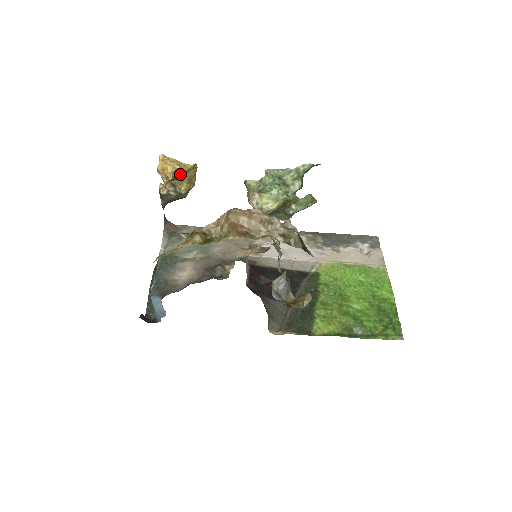
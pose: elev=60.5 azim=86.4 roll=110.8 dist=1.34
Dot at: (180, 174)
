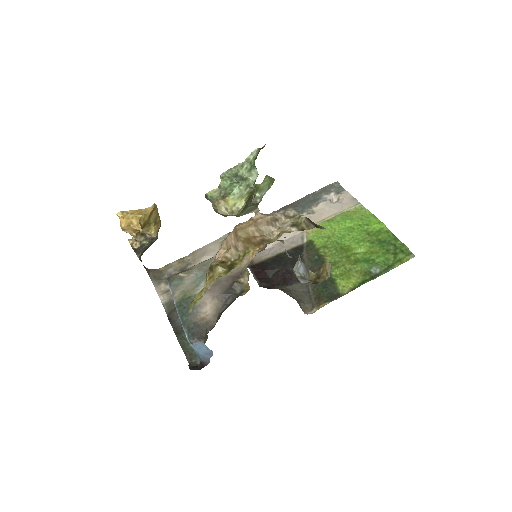
Dot at: (145, 221)
